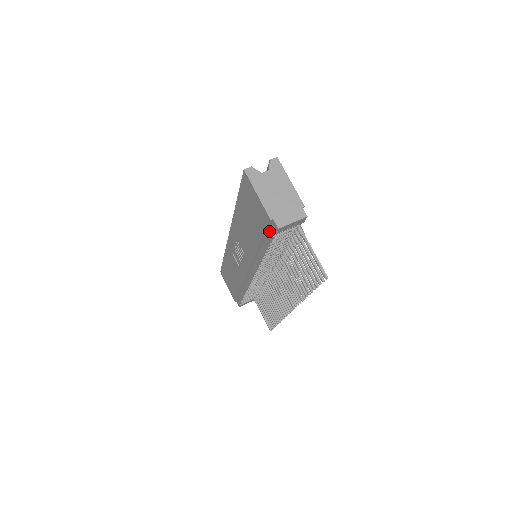
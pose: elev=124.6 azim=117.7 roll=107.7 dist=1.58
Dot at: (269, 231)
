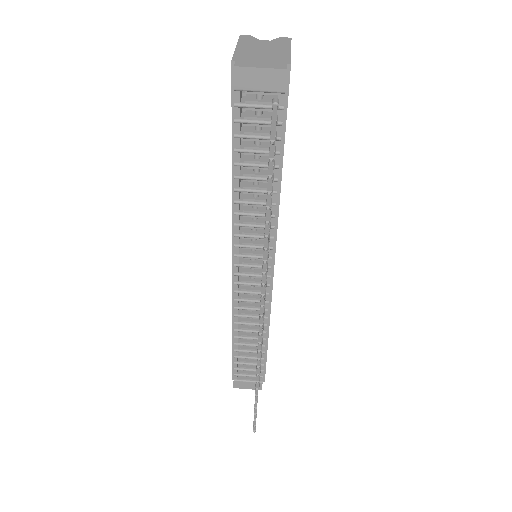
Dot at: occluded
